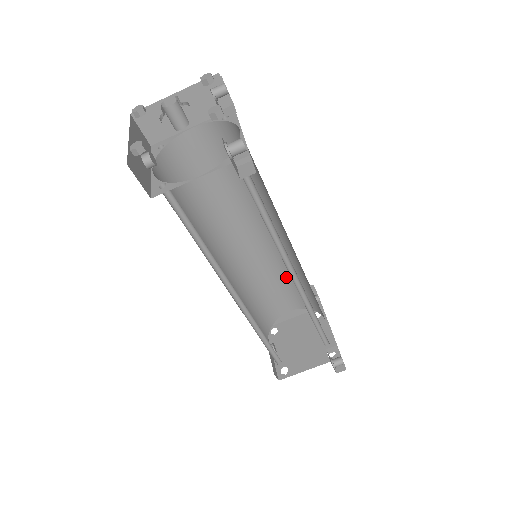
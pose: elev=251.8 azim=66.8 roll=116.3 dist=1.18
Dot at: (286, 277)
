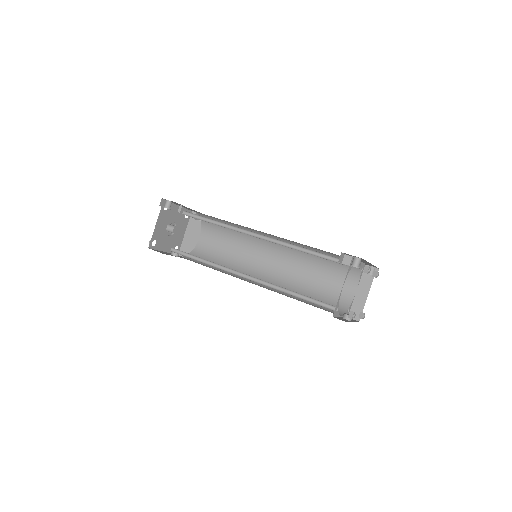
Dot at: (317, 267)
